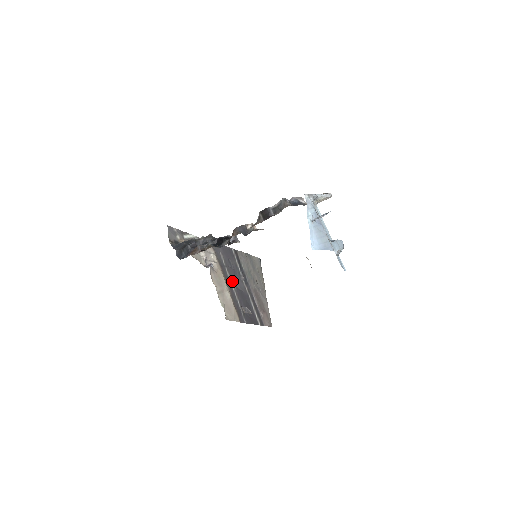
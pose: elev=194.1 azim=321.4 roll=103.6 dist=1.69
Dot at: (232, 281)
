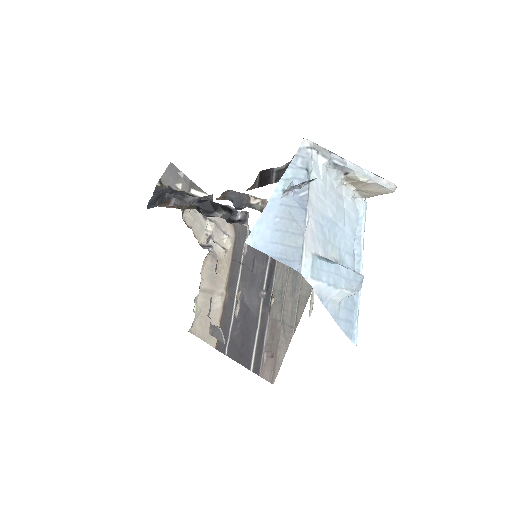
Dot at: (240, 288)
